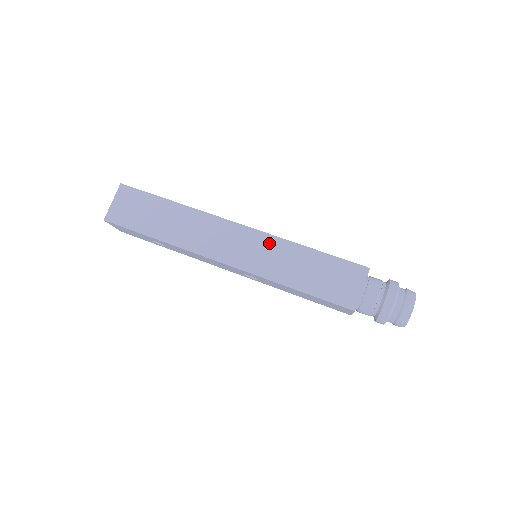
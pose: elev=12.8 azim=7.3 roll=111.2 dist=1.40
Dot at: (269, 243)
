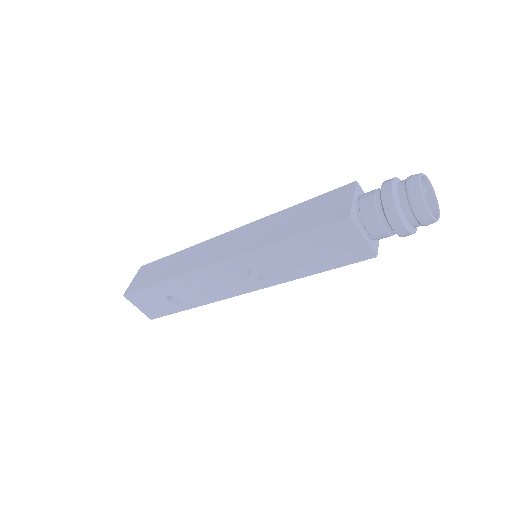
Dot at: (256, 226)
